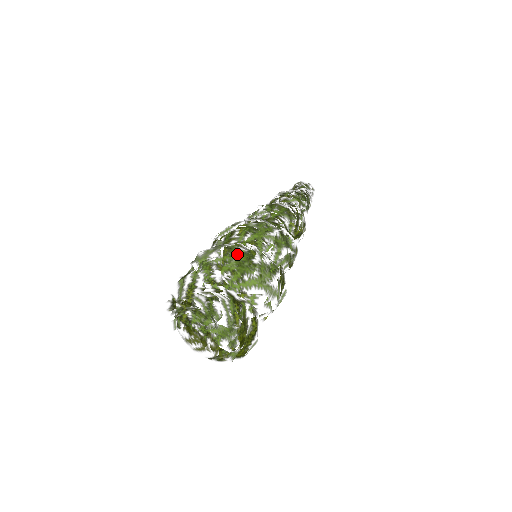
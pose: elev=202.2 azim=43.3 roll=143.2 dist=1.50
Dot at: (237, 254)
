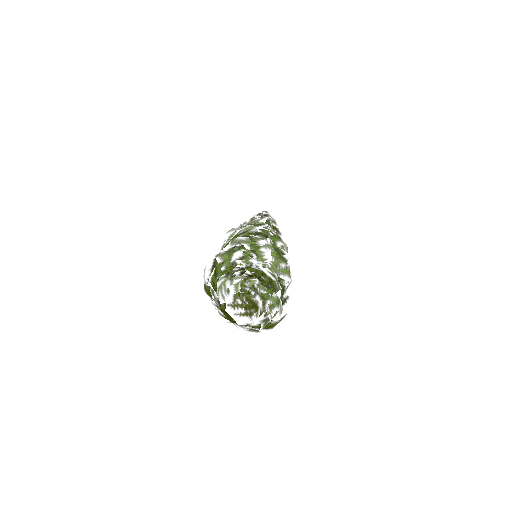
Dot at: occluded
